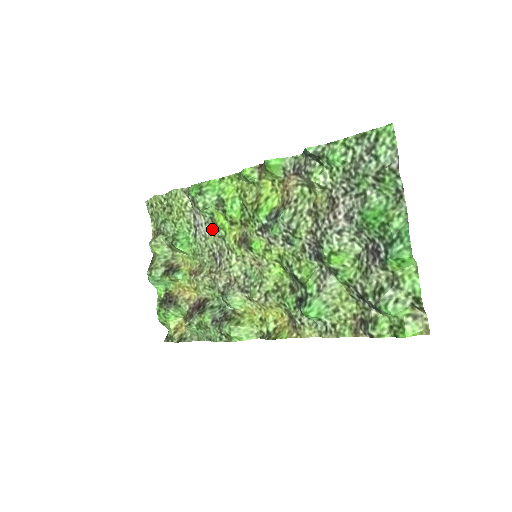
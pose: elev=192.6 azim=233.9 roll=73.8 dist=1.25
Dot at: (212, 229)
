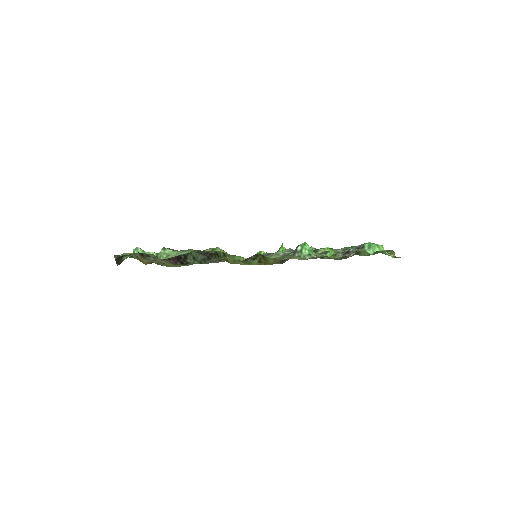
Dot at: occluded
